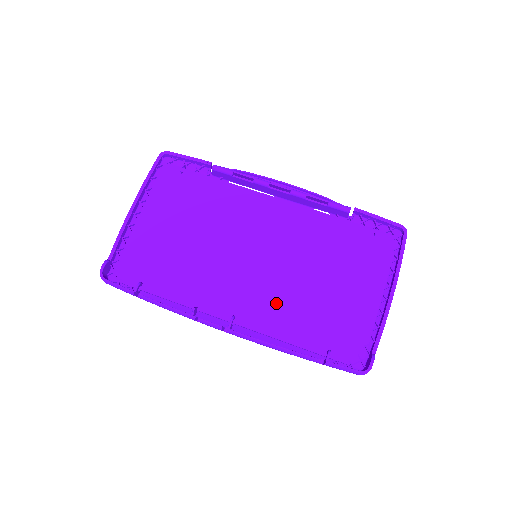
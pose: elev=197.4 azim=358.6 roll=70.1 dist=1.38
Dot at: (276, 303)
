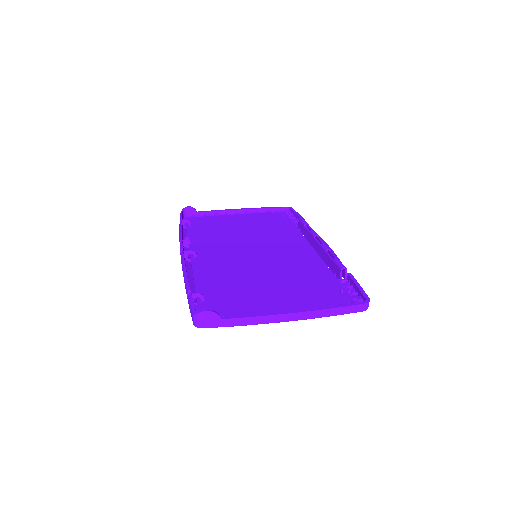
Dot at: (224, 268)
